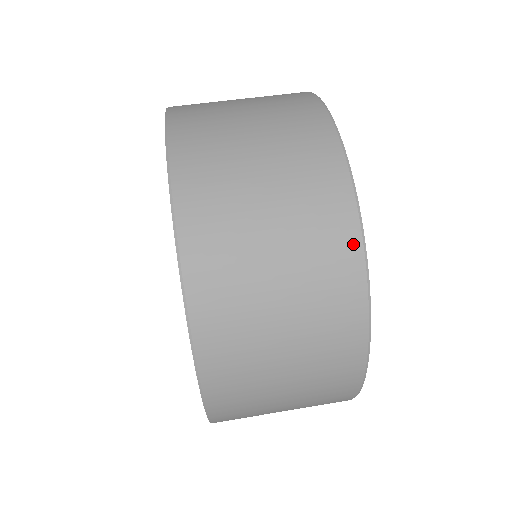
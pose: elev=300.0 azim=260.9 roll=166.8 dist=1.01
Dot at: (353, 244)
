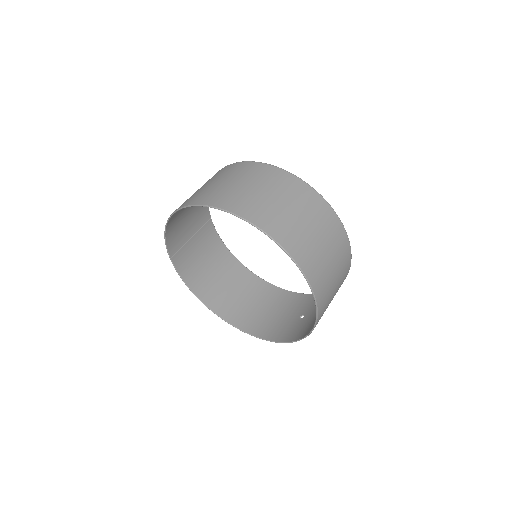
Dot at: (282, 173)
